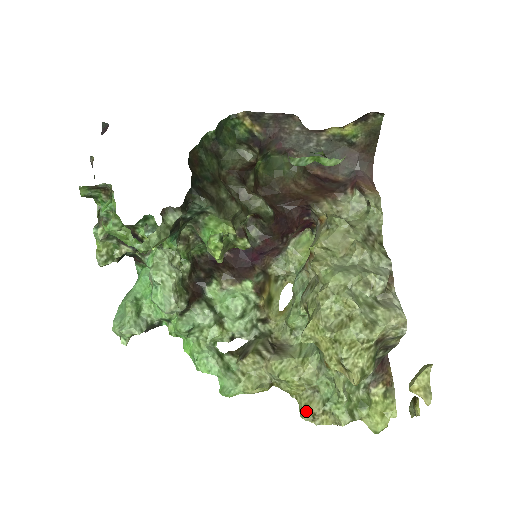
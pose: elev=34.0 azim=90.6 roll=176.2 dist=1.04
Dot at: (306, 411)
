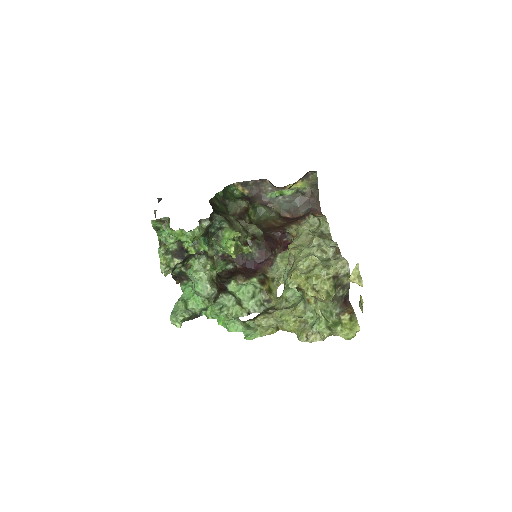
Dot at: (302, 335)
